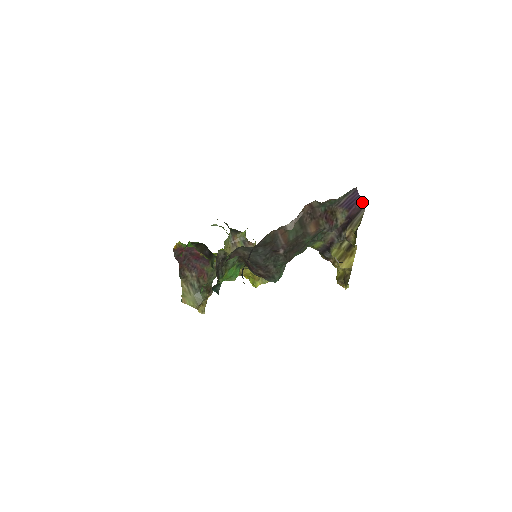
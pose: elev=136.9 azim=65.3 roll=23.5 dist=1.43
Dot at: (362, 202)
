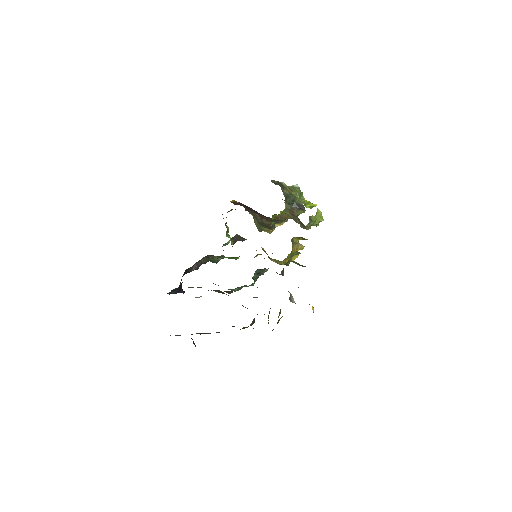
Dot at: occluded
